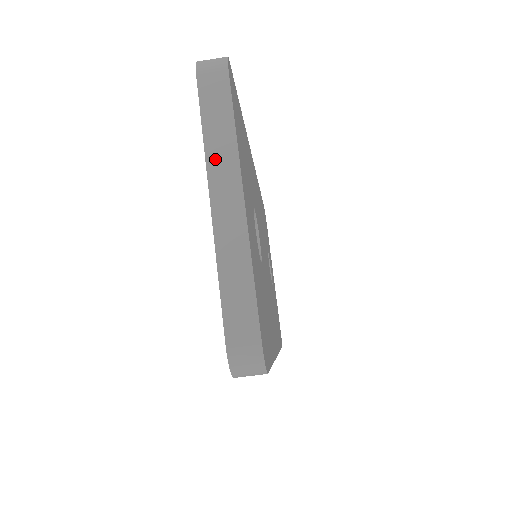
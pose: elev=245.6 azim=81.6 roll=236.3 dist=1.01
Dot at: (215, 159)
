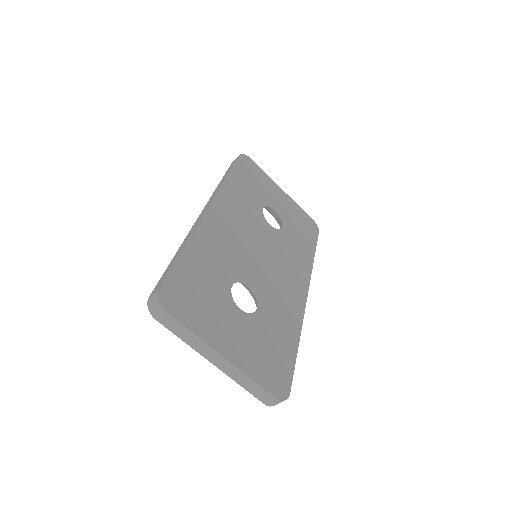
Dot at: (197, 348)
